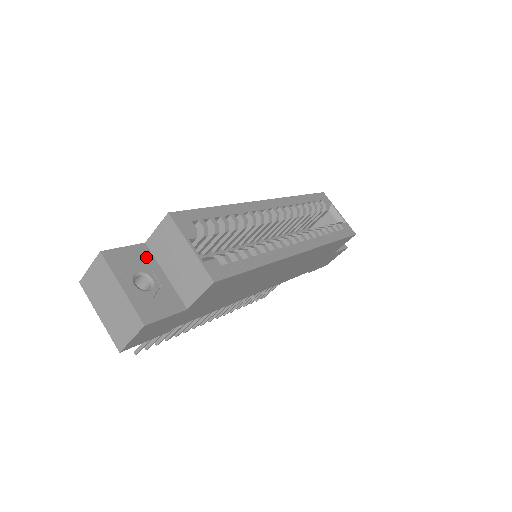
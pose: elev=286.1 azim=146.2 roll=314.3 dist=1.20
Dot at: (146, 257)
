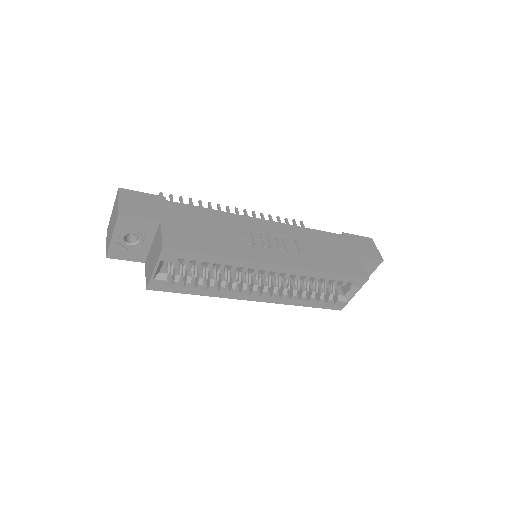
Dot at: (150, 229)
